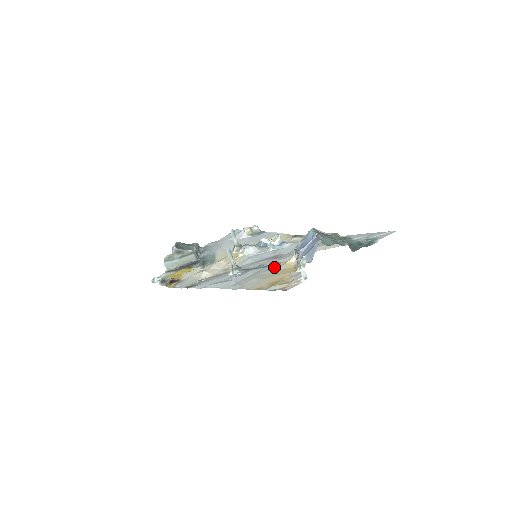
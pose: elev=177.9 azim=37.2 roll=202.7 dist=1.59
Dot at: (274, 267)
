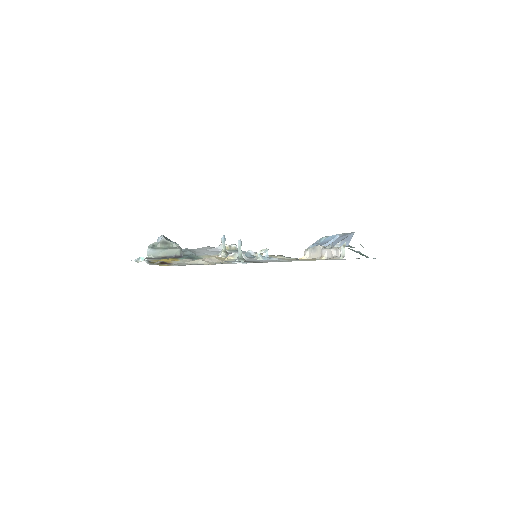
Dot at: occluded
